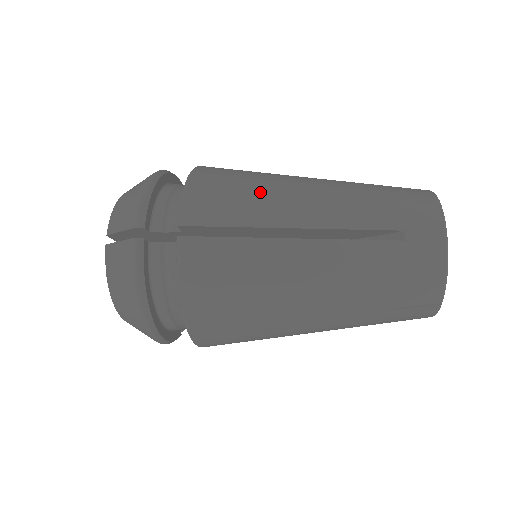
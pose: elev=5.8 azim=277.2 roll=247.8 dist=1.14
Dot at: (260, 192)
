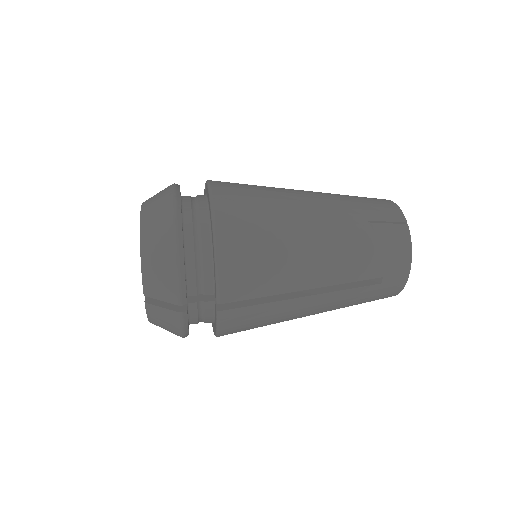
Dot at: (280, 261)
